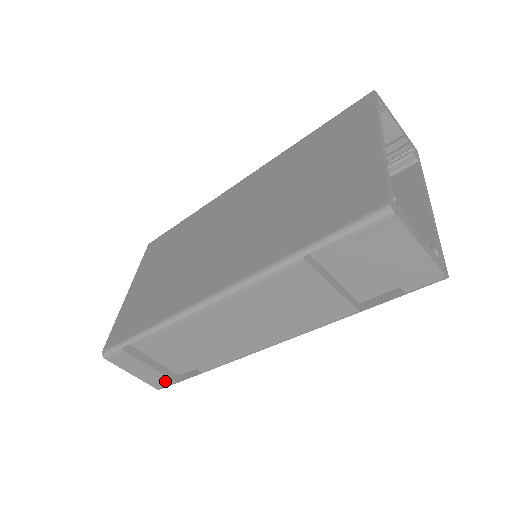
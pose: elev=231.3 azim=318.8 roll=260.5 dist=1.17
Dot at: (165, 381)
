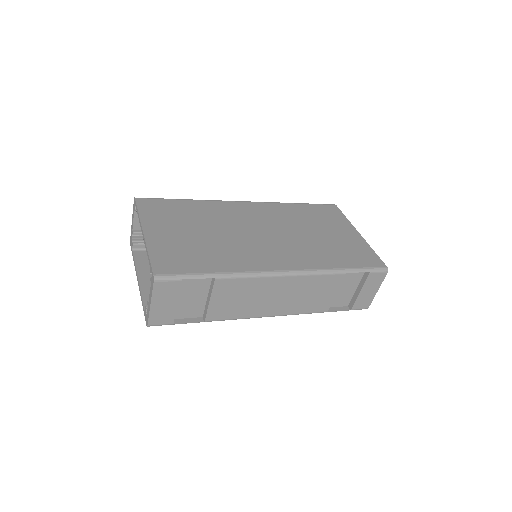
Dot at: (167, 320)
